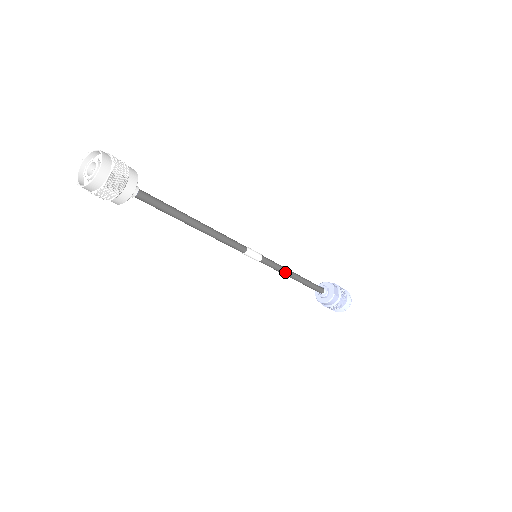
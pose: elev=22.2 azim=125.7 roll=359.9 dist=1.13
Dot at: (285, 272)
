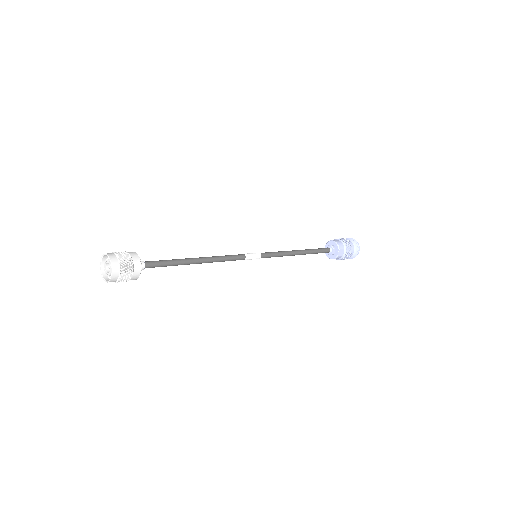
Dot at: occluded
